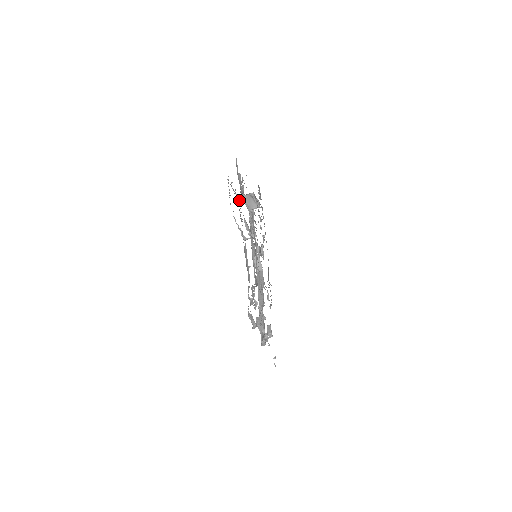
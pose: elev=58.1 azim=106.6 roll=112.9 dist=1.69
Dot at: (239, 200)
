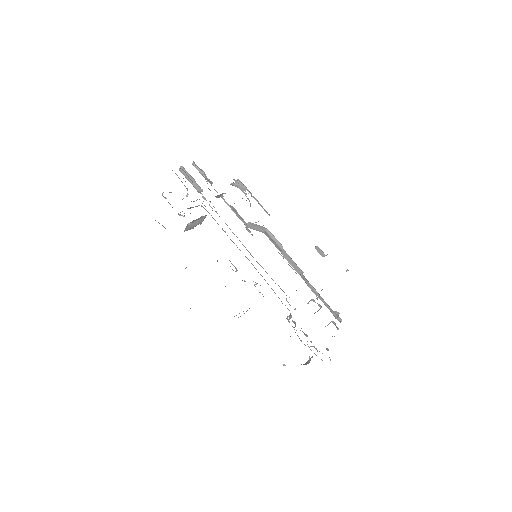
Dot at: occluded
